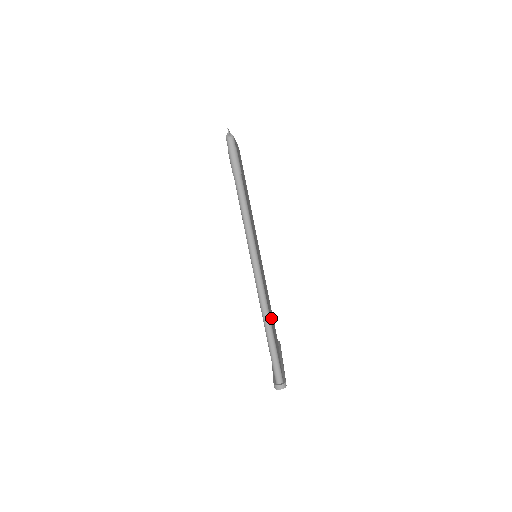
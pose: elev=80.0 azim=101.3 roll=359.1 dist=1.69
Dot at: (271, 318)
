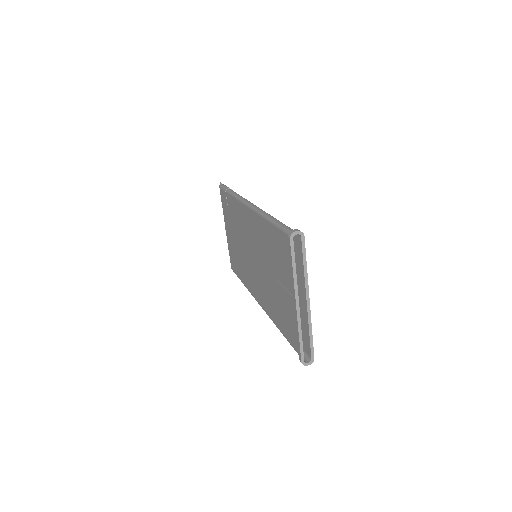
Dot at: occluded
